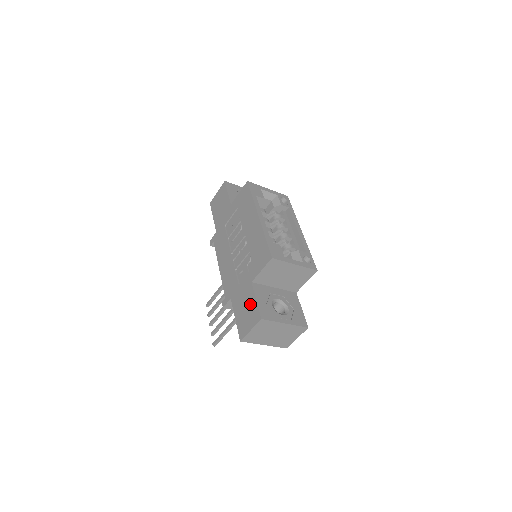
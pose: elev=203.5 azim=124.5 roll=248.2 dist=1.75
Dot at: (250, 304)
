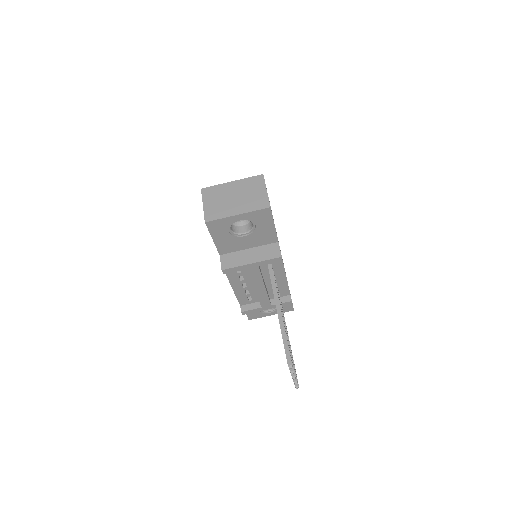
Dot at: occluded
